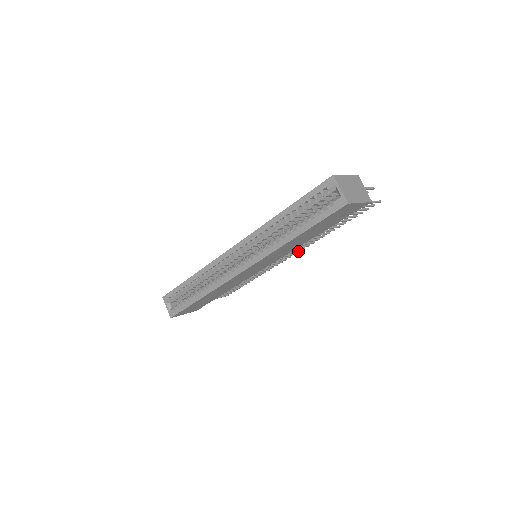
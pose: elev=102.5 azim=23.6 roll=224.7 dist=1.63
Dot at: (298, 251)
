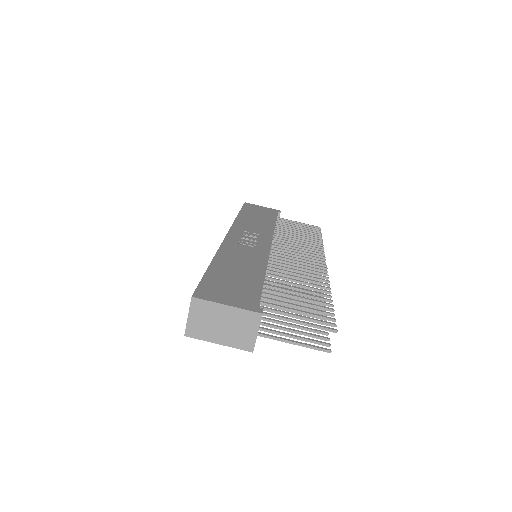
Dot at: occluded
